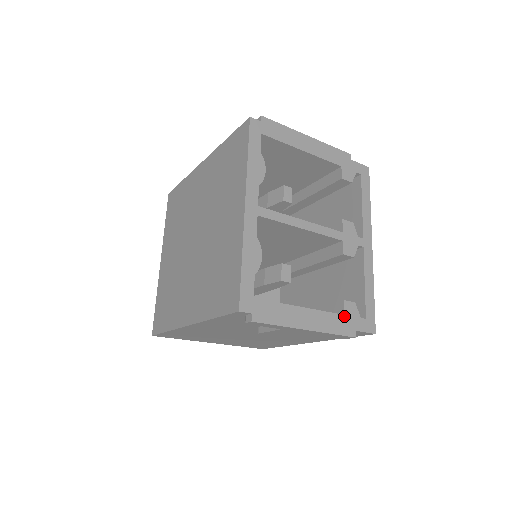
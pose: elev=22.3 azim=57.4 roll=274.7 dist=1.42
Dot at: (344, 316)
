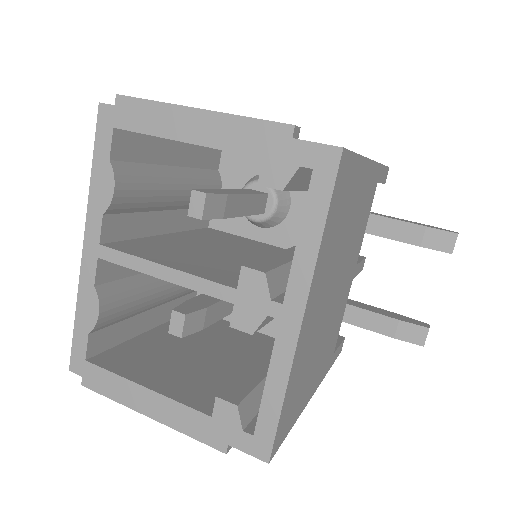
Dot at: (211, 418)
